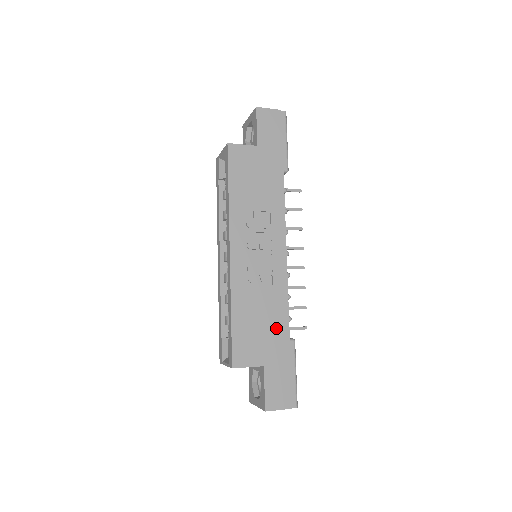
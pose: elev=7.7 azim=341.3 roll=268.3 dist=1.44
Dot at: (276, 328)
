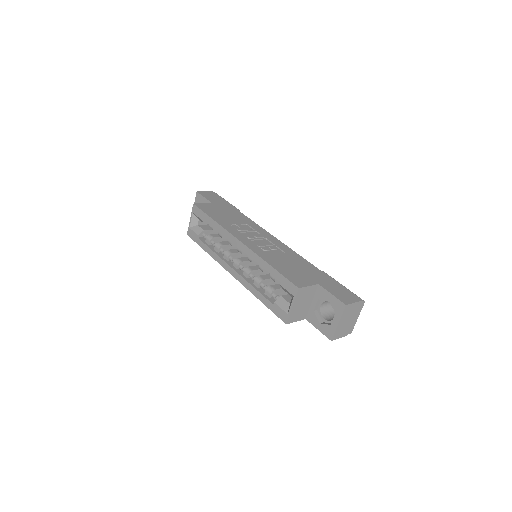
Dot at: (305, 267)
